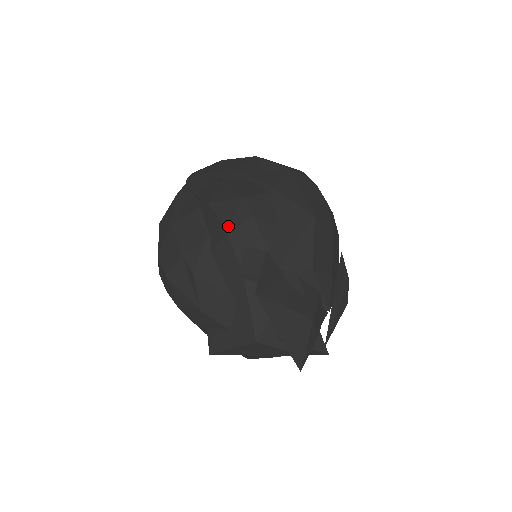
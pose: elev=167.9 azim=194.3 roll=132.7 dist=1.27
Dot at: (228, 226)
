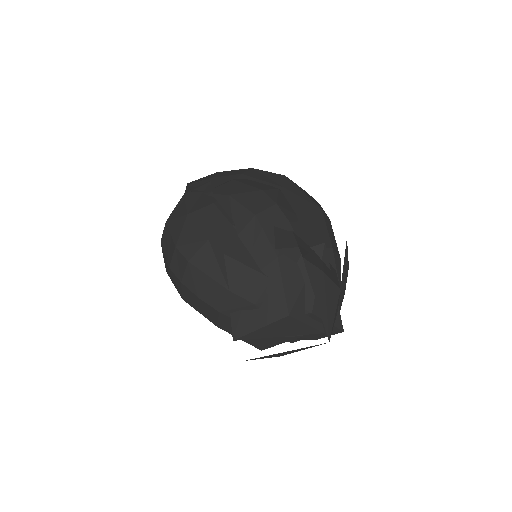
Dot at: (255, 210)
